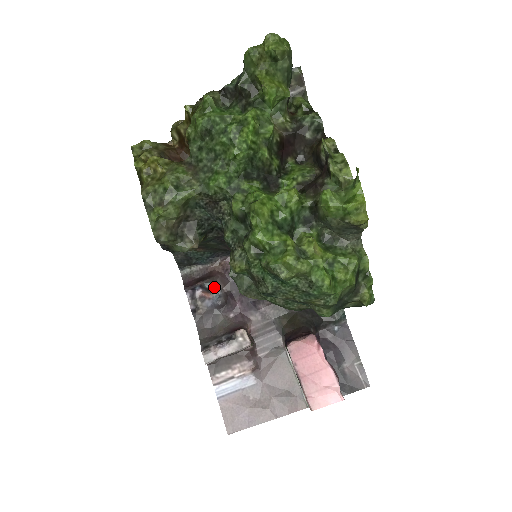
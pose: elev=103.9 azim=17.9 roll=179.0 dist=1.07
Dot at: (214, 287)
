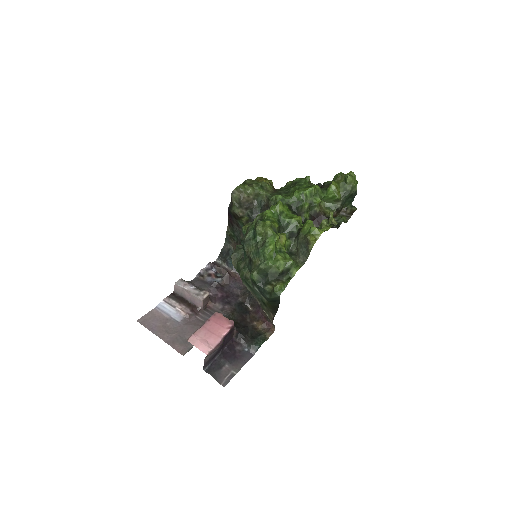
Dot at: (221, 277)
